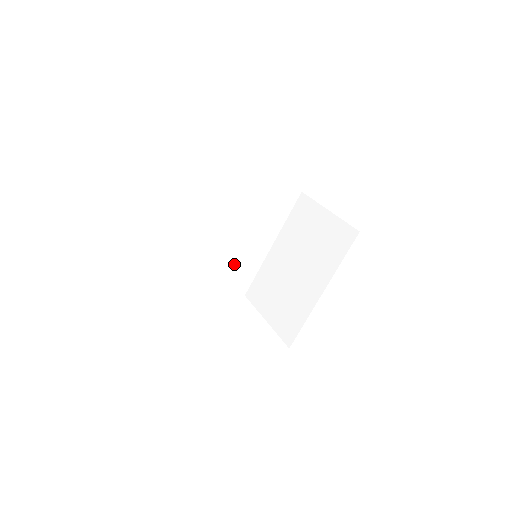
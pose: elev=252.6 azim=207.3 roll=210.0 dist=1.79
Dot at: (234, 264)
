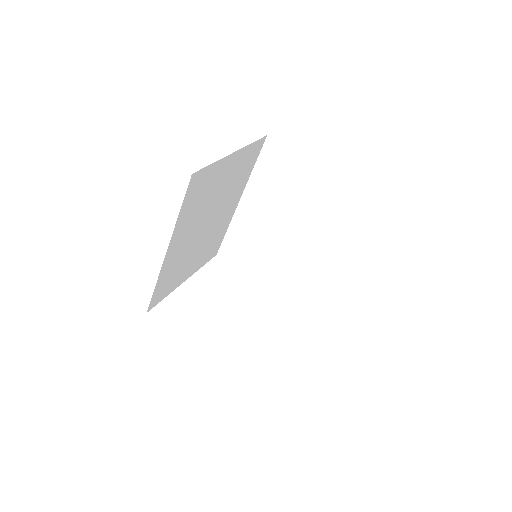
Dot at: (207, 244)
